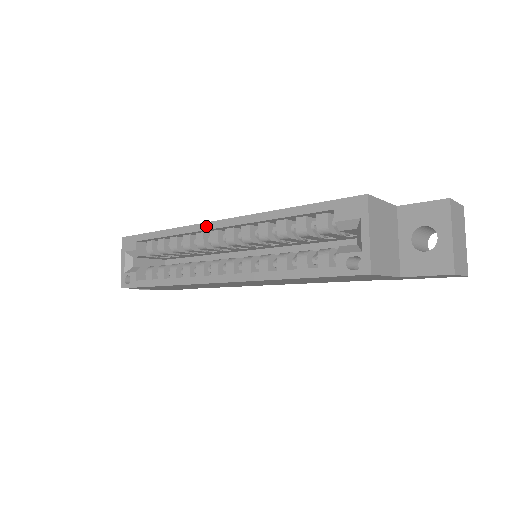
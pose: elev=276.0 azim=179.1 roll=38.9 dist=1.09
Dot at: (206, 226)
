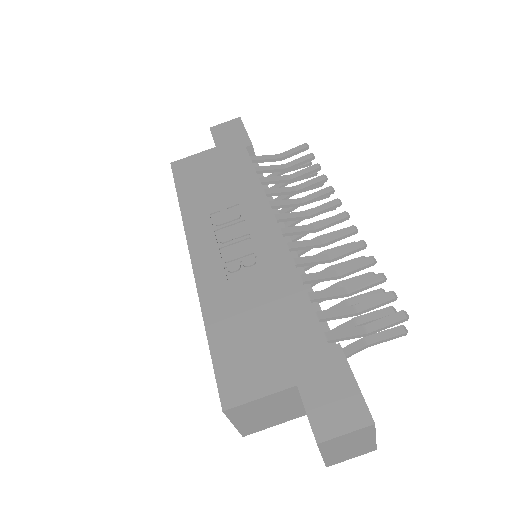
Dot at: (189, 249)
